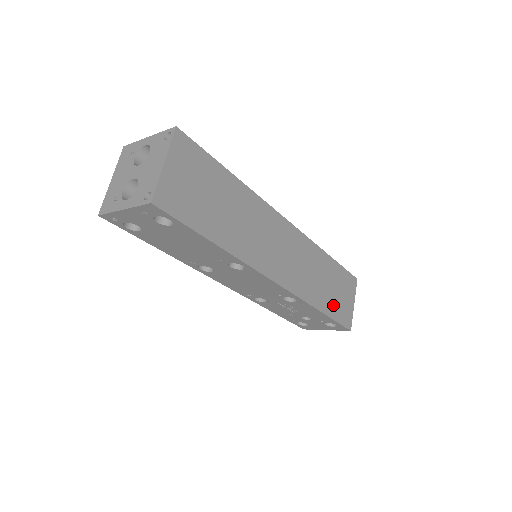
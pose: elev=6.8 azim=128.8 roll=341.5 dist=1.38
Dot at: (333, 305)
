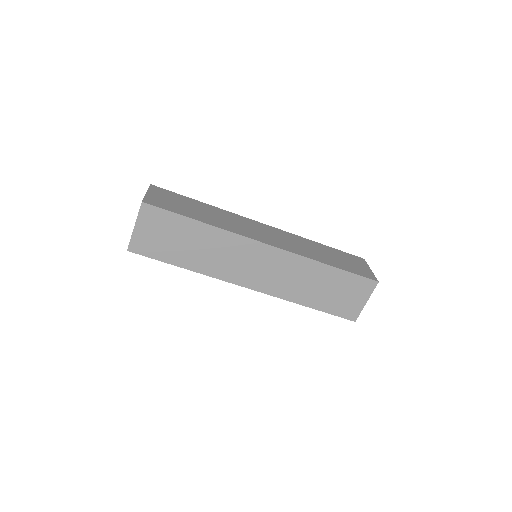
Dot at: (328, 302)
